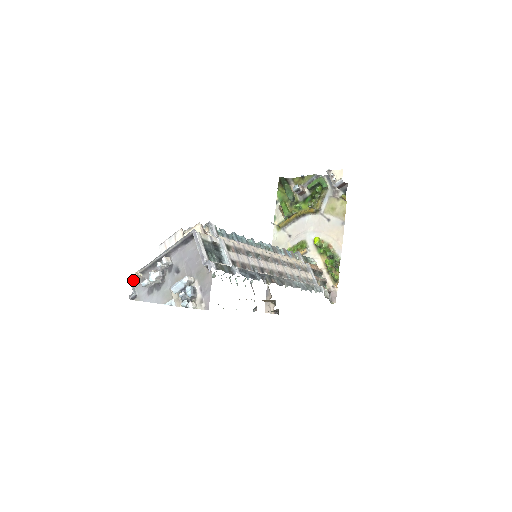
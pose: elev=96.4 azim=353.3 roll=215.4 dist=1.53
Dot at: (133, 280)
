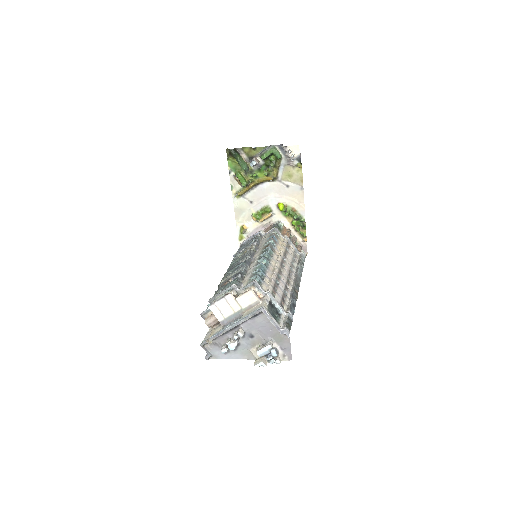
Dot at: (203, 345)
